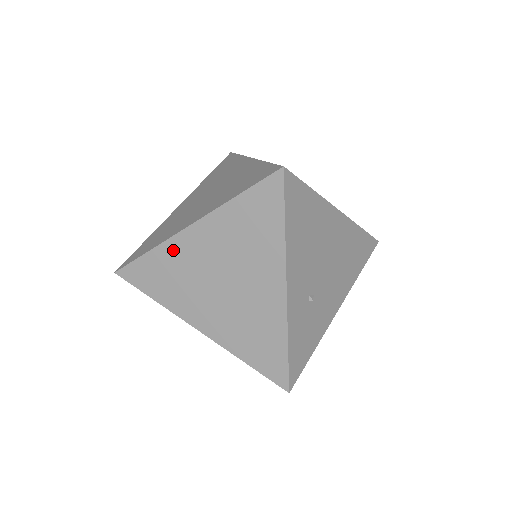
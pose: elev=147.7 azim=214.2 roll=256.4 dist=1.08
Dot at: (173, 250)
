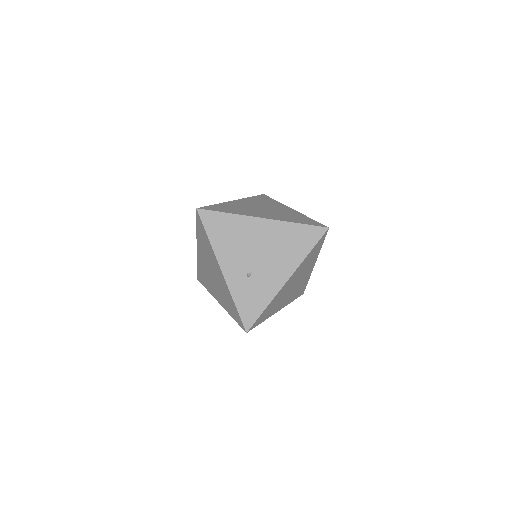
Dot at: (199, 261)
